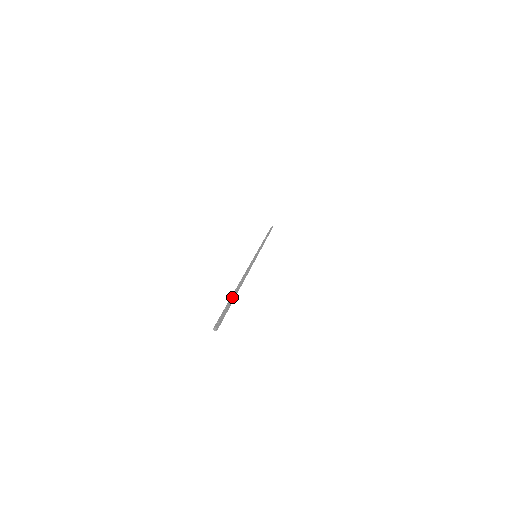
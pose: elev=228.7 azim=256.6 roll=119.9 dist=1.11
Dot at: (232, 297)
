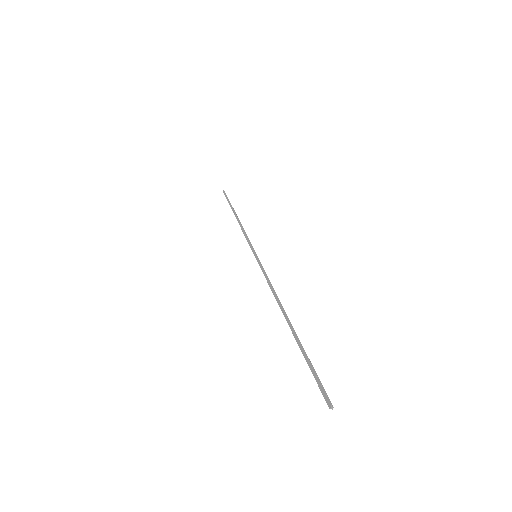
Dot at: occluded
